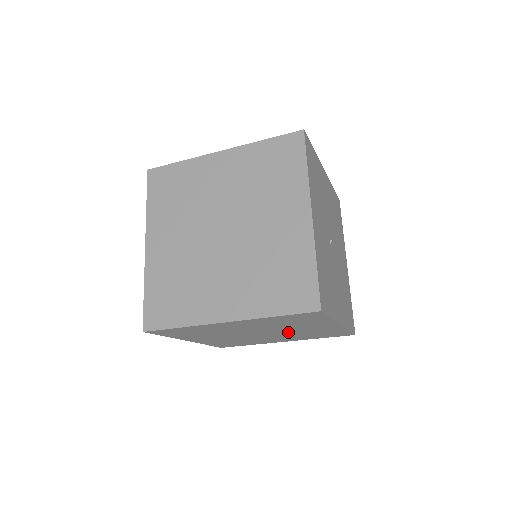
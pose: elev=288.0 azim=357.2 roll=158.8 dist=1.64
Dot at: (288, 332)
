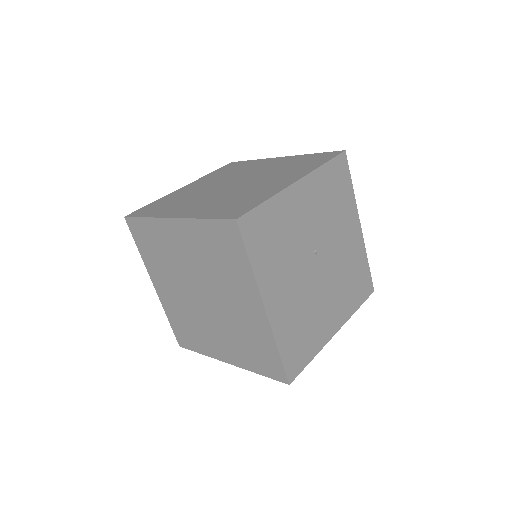
Dot at: (224, 310)
